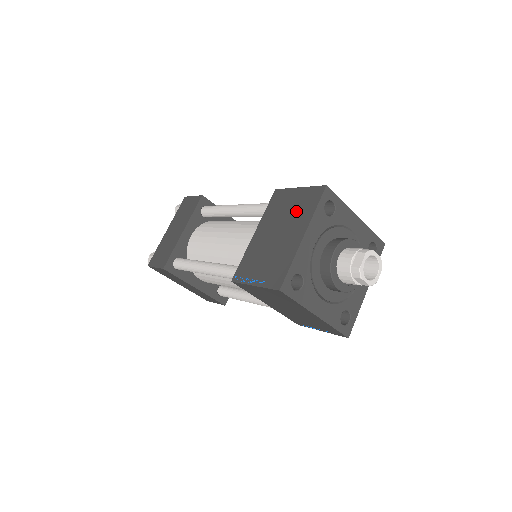
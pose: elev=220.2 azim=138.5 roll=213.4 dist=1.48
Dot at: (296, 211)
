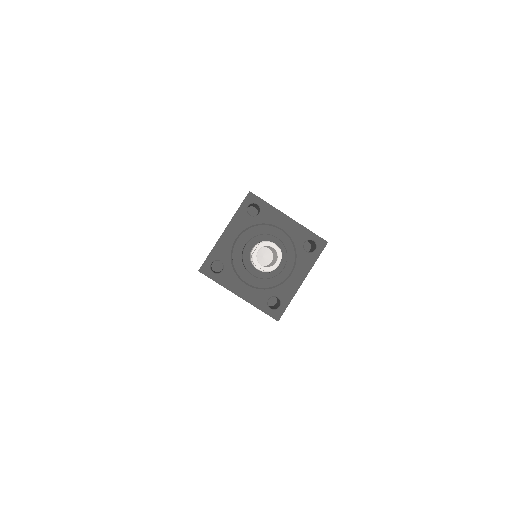
Dot at: occluded
